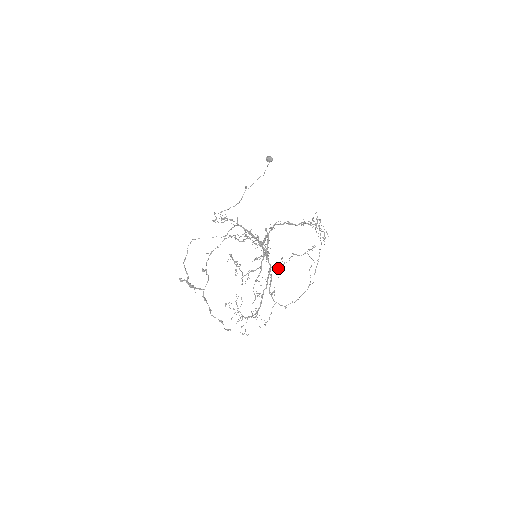
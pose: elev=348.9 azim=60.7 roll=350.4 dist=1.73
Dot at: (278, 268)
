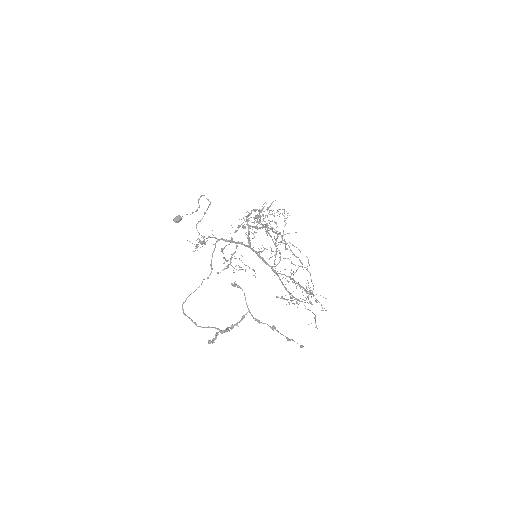
Dot at: occluded
